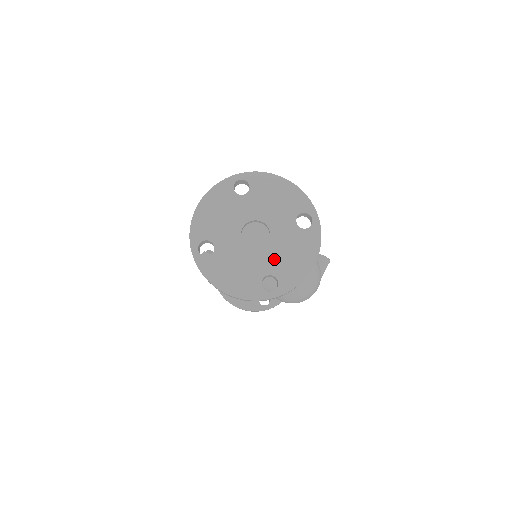
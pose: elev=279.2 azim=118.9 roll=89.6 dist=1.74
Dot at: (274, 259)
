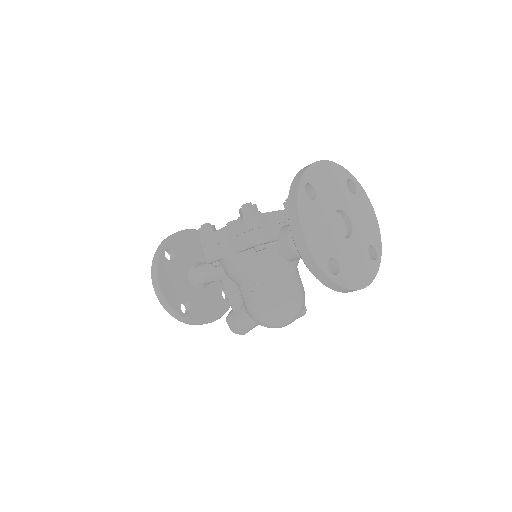
Dot at: (345, 254)
